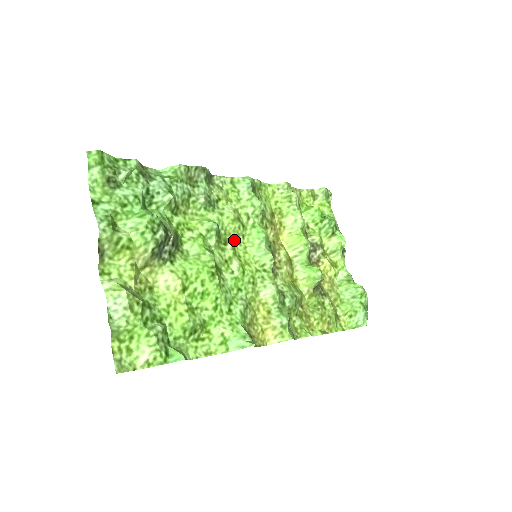
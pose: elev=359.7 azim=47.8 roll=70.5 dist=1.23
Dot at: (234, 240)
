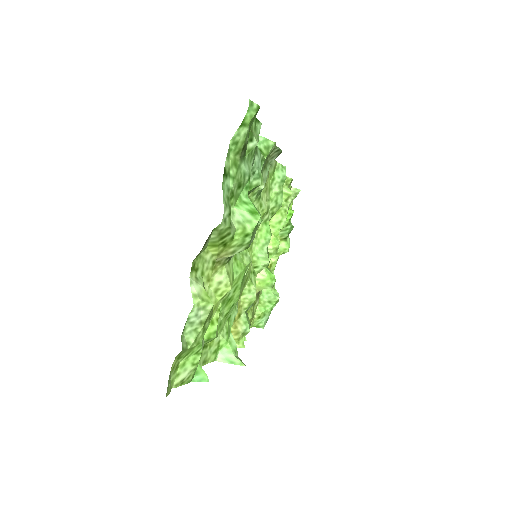
Dot at: occluded
